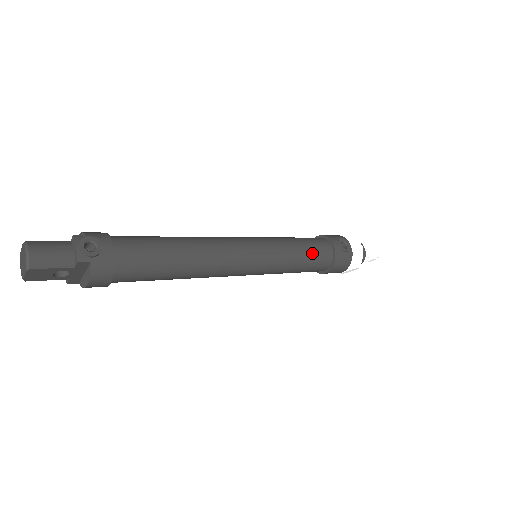
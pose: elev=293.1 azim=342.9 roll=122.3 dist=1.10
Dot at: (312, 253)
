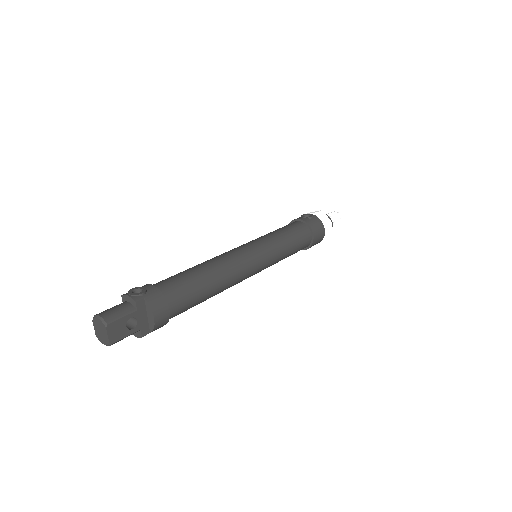
Dot at: (290, 230)
